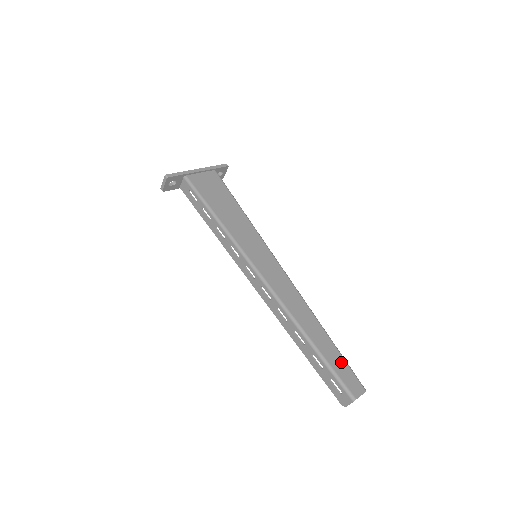
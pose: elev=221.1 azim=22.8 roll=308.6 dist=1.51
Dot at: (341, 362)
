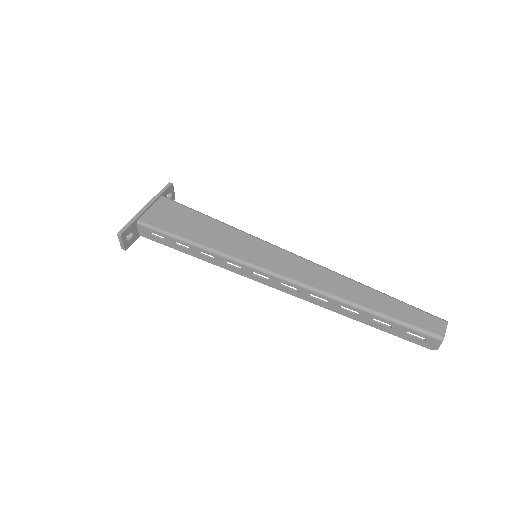
Dot at: (405, 309)
